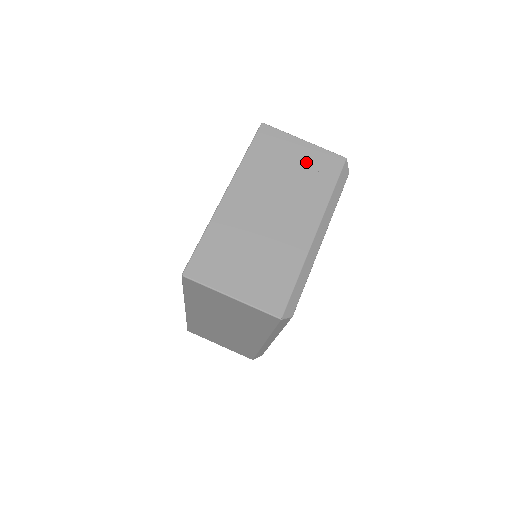
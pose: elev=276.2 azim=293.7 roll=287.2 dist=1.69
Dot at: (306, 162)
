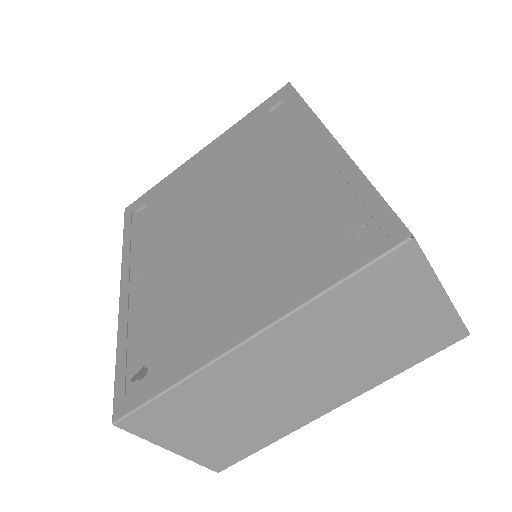
Dot at: (411, 327)
